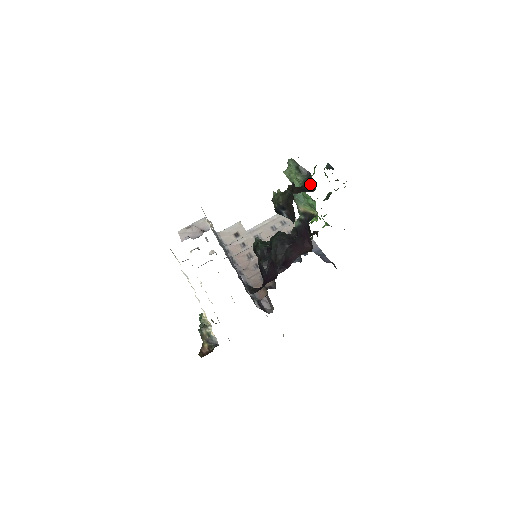
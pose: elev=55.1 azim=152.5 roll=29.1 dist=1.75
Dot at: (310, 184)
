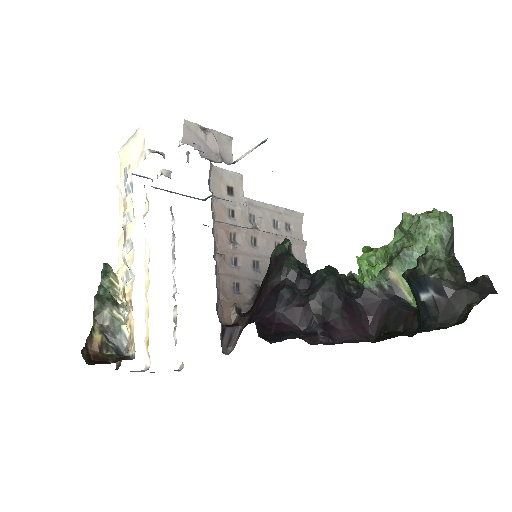
Dot at: (461, 276)
